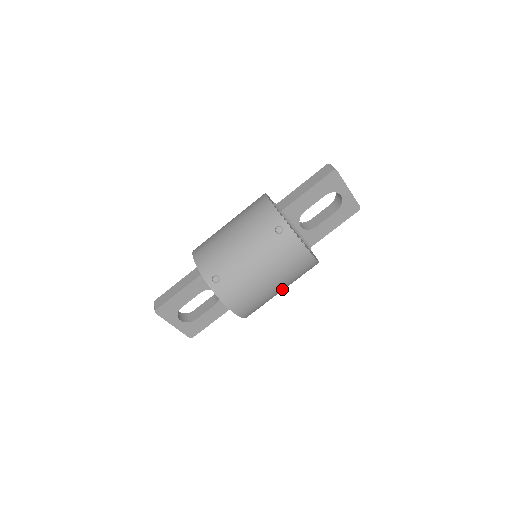
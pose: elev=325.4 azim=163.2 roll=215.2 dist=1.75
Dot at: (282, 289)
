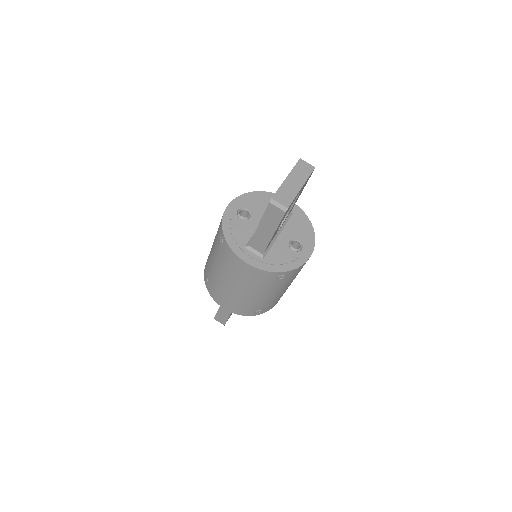
Dot at: occluded
